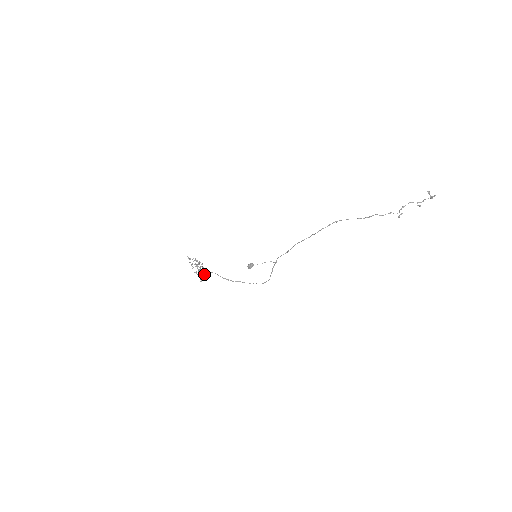
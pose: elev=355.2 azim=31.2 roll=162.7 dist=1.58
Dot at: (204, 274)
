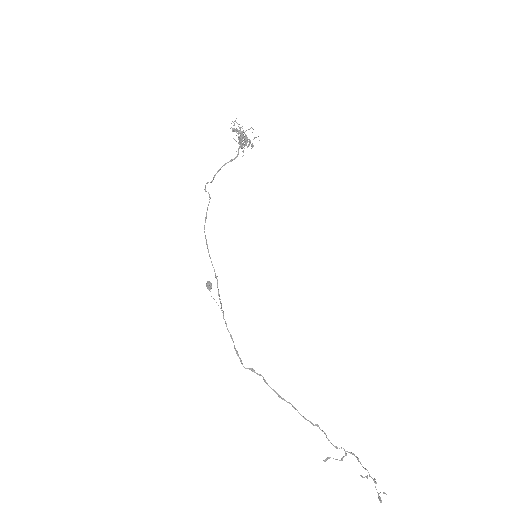
Dot at: occluded
